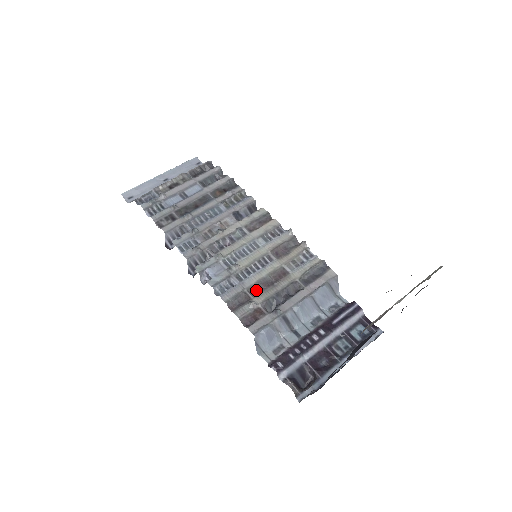
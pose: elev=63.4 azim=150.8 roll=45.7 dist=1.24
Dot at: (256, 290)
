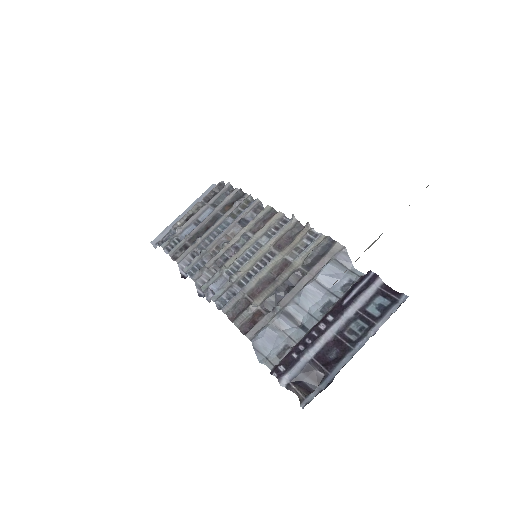
Dot at: (256, 292)
